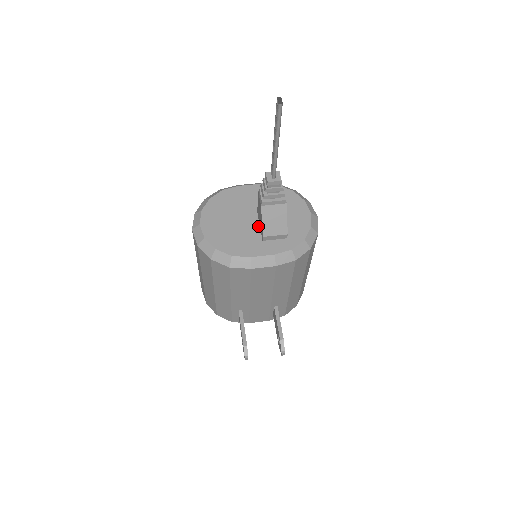
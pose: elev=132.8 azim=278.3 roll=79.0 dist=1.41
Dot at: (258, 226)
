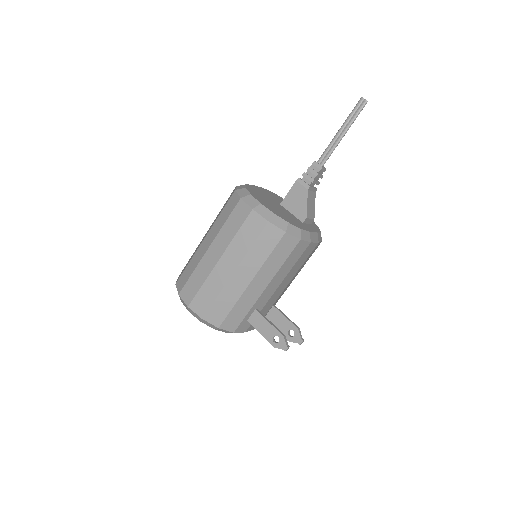
Dot at: (291, 213)
